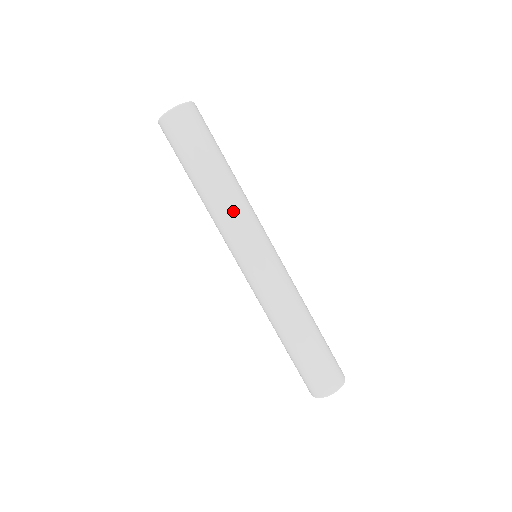
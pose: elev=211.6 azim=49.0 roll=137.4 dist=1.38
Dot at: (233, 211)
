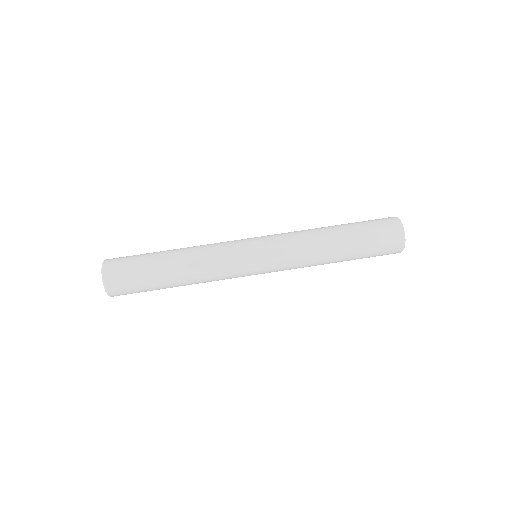
Dot at: (210, 275)
